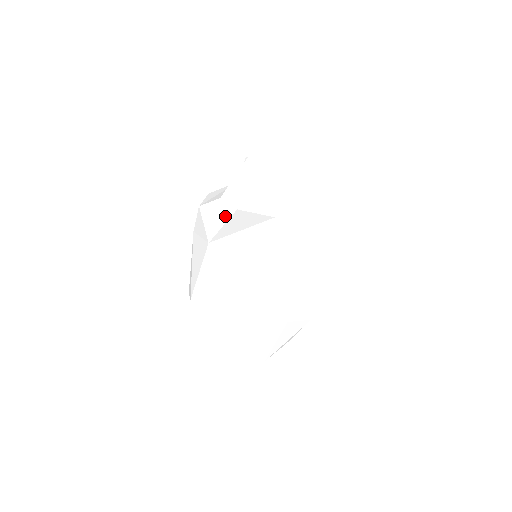
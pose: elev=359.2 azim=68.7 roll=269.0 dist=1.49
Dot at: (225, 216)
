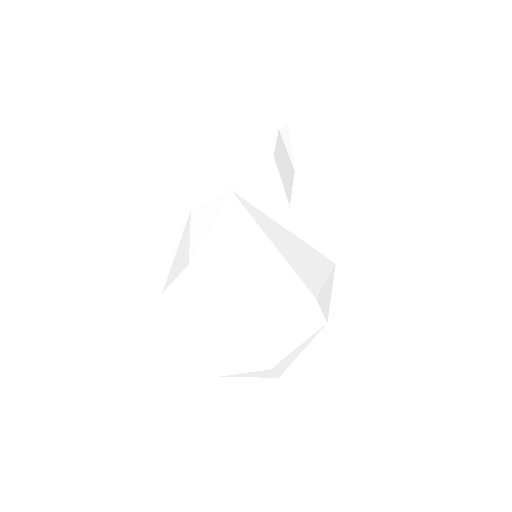
Dot at: (256, 164)
